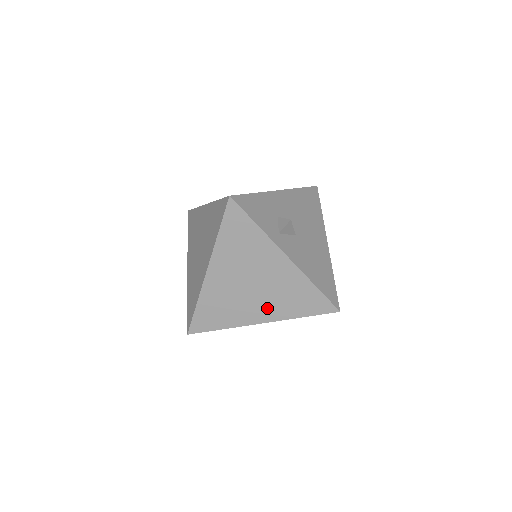
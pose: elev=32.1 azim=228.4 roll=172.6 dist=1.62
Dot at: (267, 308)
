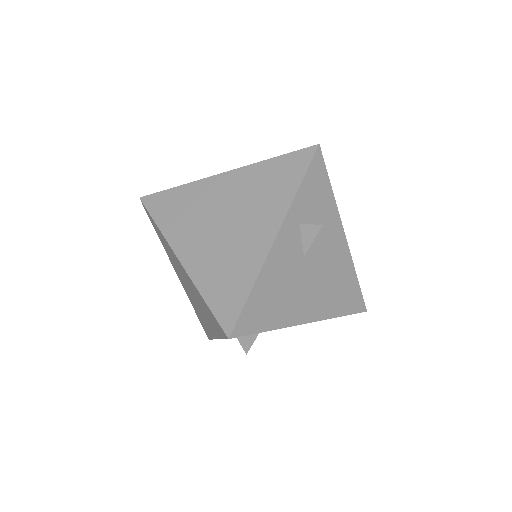
Dot at: (201, 253)
